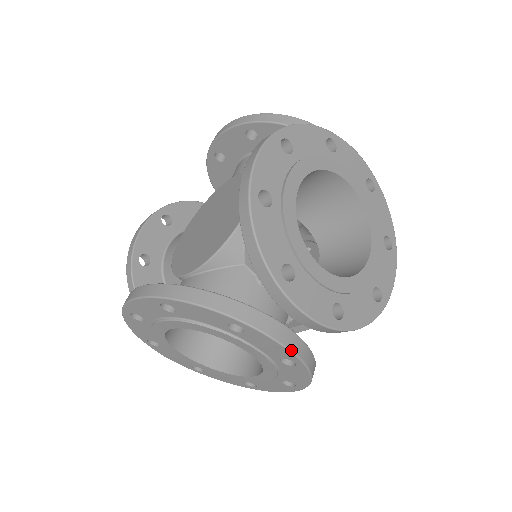
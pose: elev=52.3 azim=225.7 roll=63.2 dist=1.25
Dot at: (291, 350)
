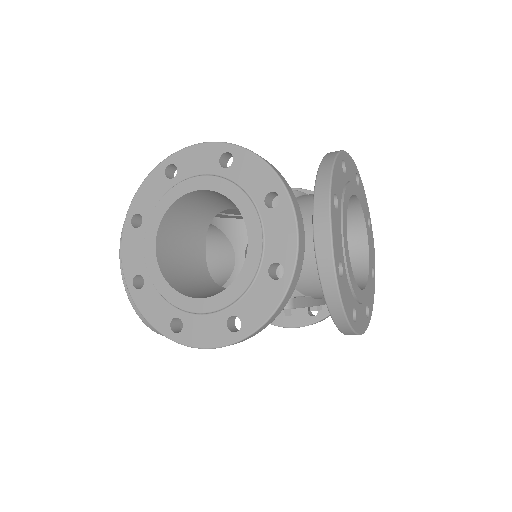
Dot at: (299, 248)
